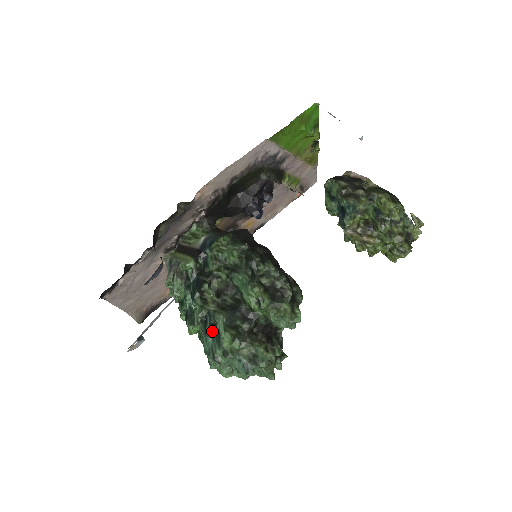
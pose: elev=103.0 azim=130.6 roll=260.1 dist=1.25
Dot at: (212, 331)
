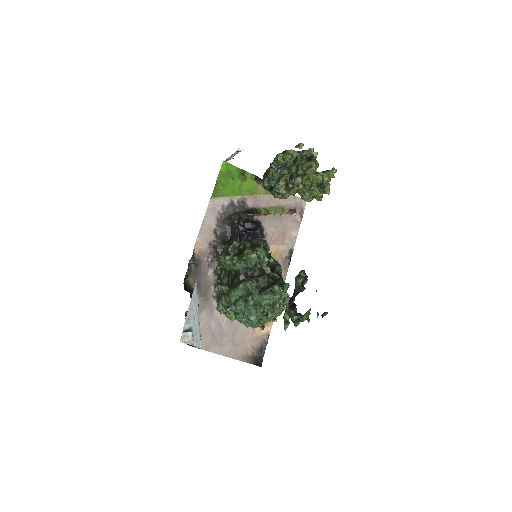
Dot at: (229, 303)
